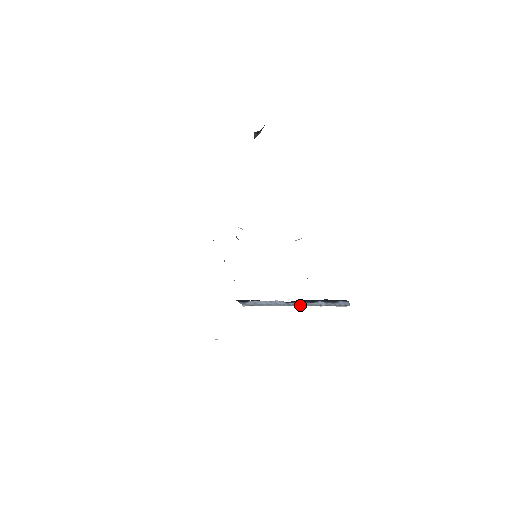
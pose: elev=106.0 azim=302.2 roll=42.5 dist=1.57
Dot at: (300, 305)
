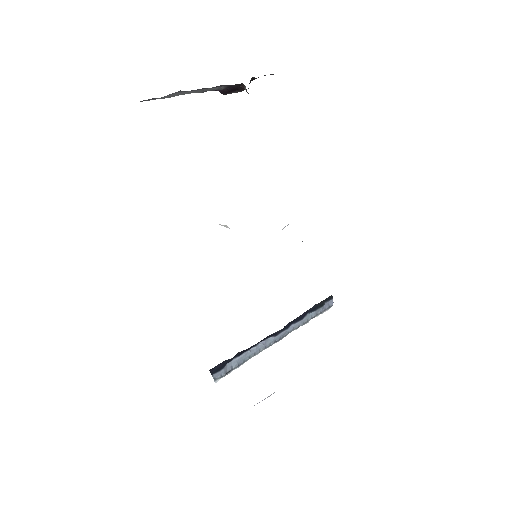
Dot at: (287, 334)
